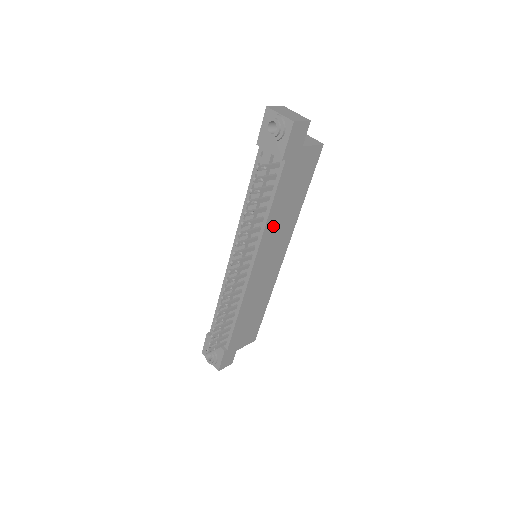
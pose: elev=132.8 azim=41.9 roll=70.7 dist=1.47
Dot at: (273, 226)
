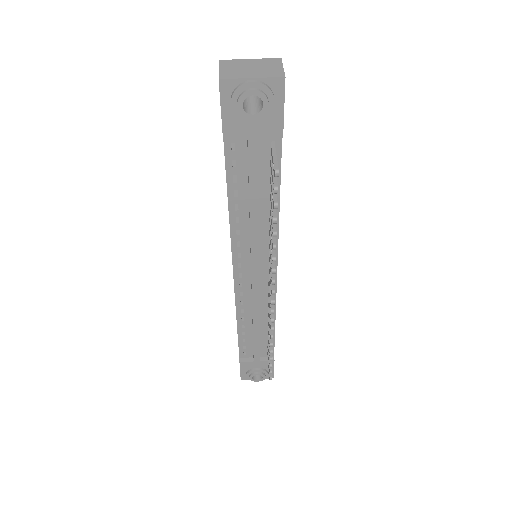
Dot at: occluded
